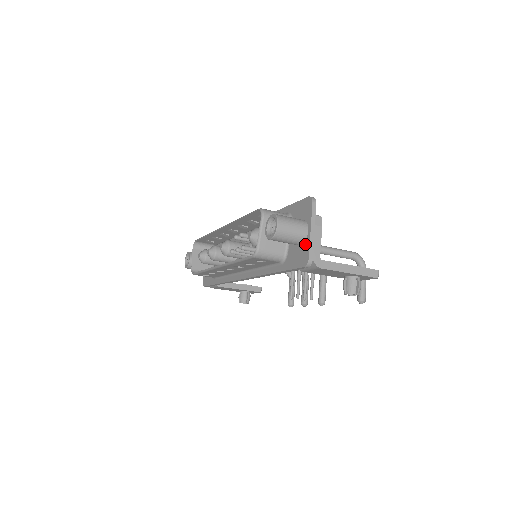
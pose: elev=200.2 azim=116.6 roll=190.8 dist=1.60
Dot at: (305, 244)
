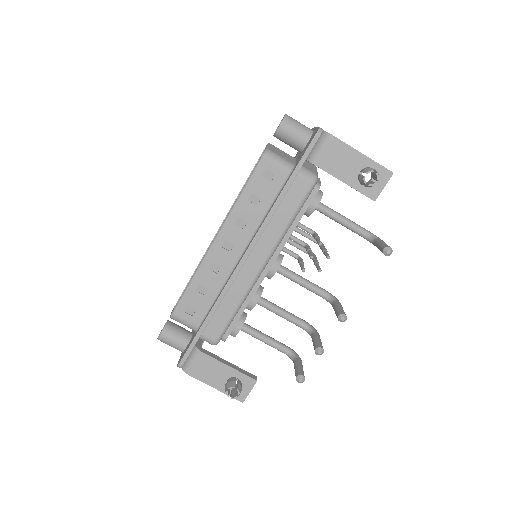
Dot at: (313, 134)
